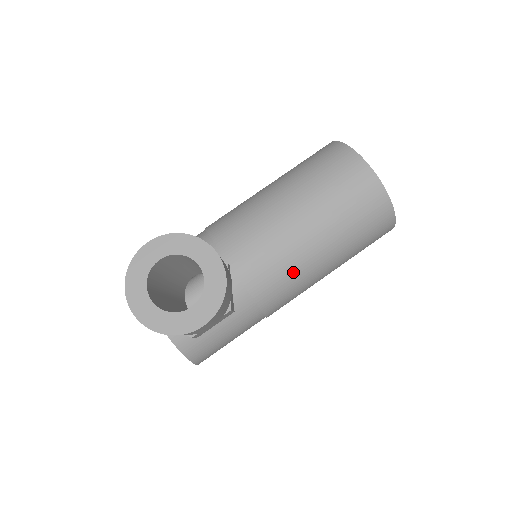
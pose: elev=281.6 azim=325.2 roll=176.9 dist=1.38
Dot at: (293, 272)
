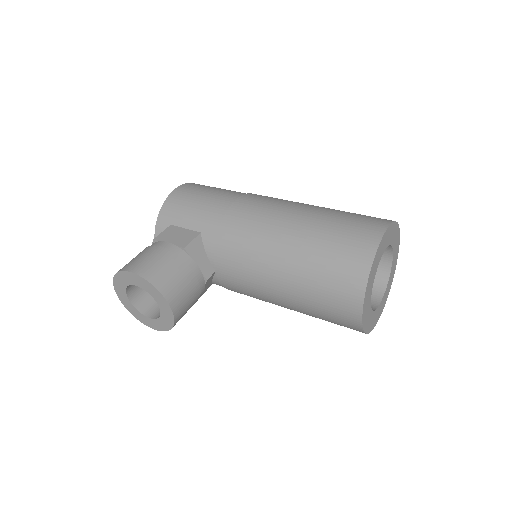
Dot at: (262, 300)
